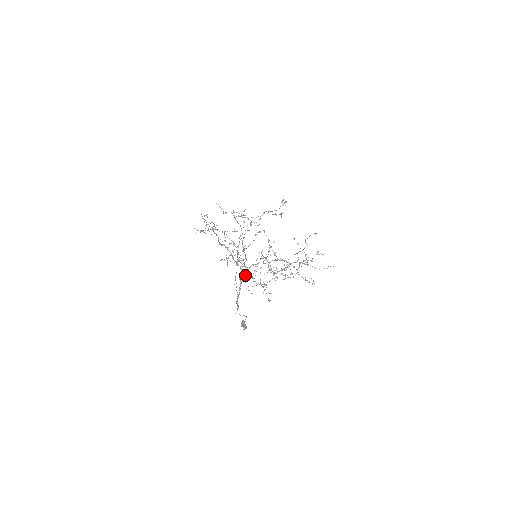
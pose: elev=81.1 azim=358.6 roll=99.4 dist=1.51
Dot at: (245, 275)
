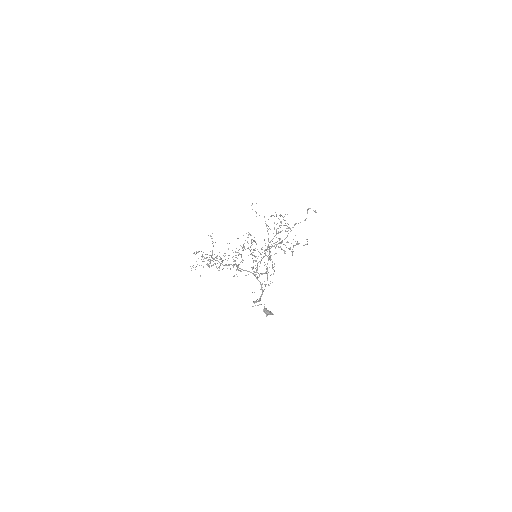
Dot at: (209, 266)
